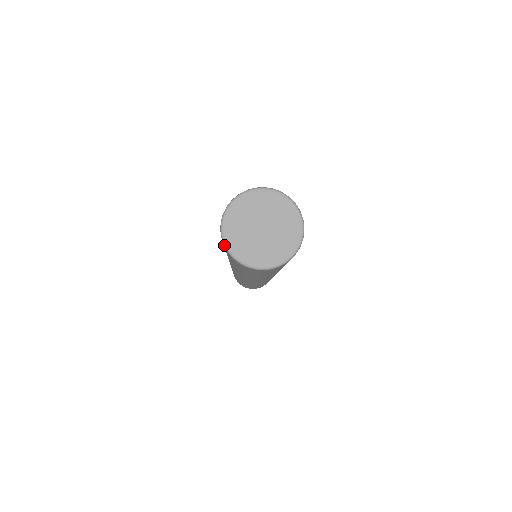
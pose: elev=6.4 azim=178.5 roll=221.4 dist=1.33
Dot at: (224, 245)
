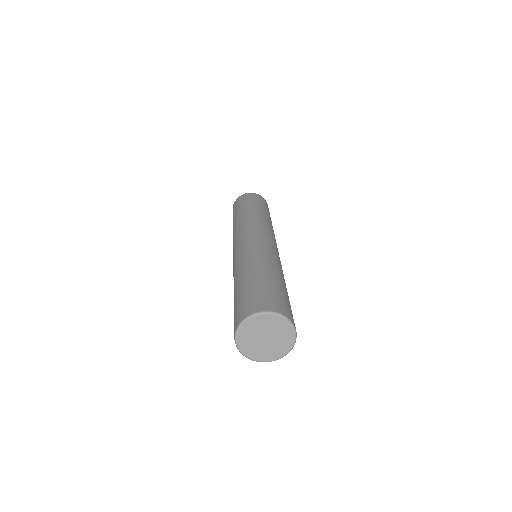
Dot at: occluded
